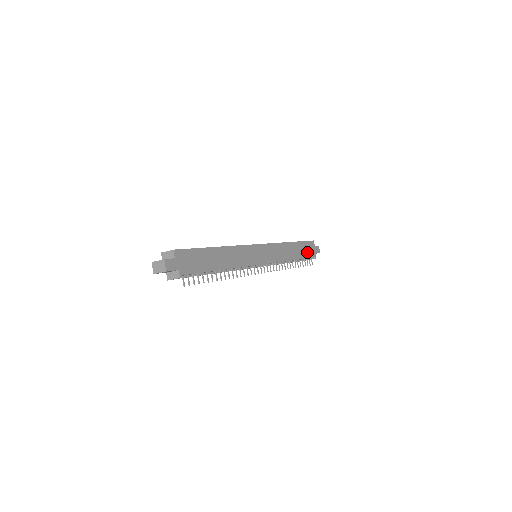
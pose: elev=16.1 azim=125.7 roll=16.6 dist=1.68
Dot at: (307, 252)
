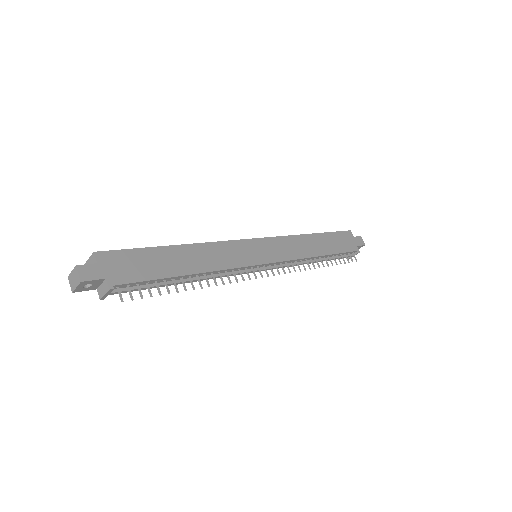
Dot at: (342, 245)
